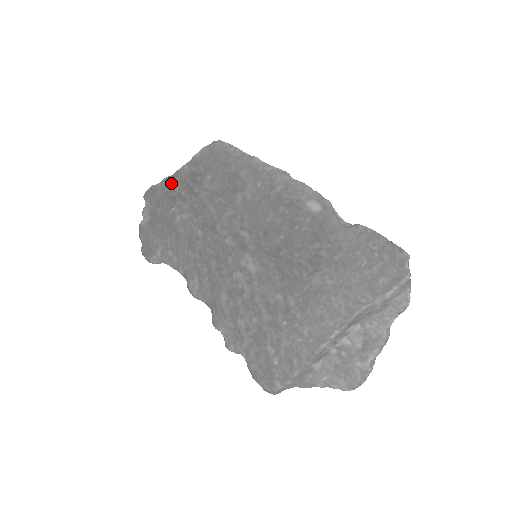
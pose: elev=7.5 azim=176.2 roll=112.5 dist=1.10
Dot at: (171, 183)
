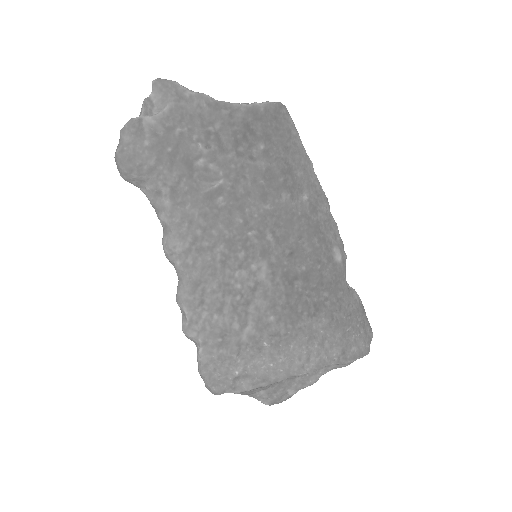
Dot at: (212, 110)
